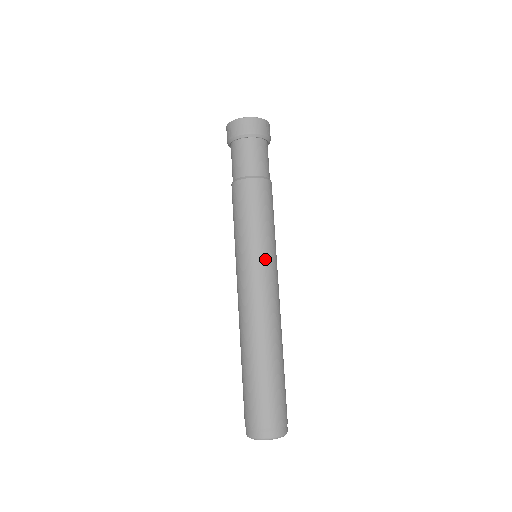
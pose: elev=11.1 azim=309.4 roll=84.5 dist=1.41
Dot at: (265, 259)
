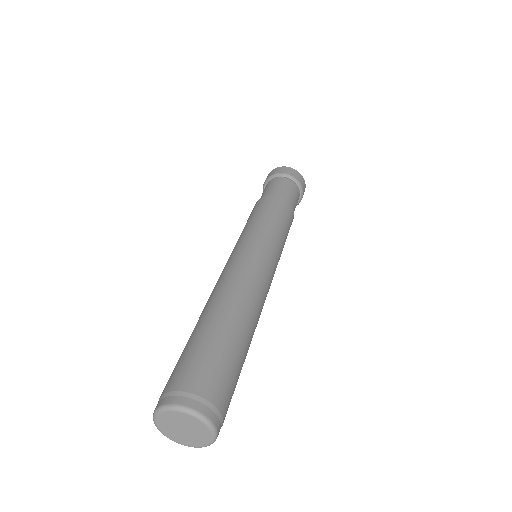
Dot at: (246, 241)
